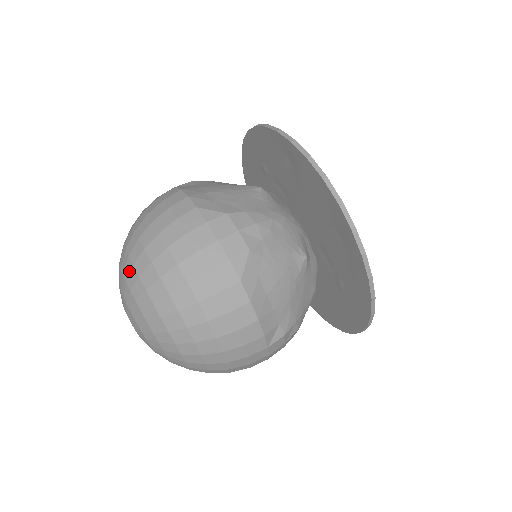
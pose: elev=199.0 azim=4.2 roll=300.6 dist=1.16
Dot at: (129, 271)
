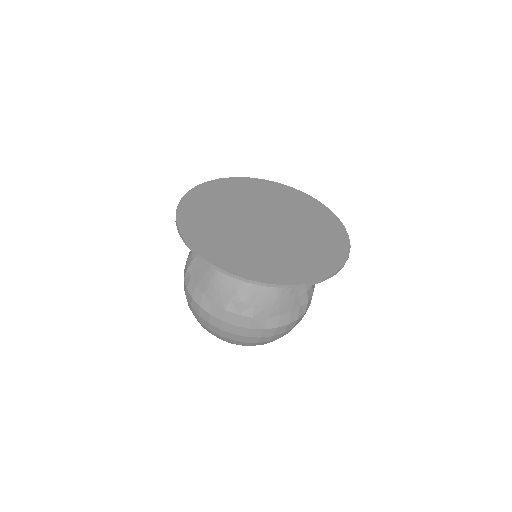
Dot at: occluded
